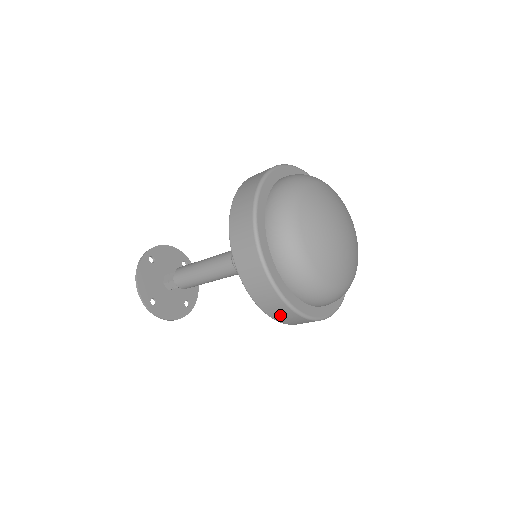
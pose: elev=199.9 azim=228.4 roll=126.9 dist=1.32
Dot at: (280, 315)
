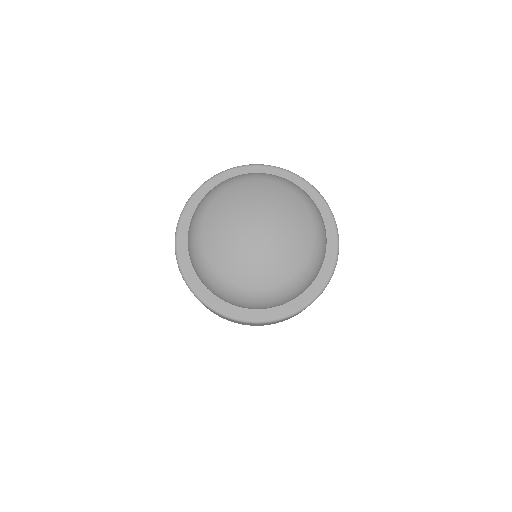
Dot at: occluded
